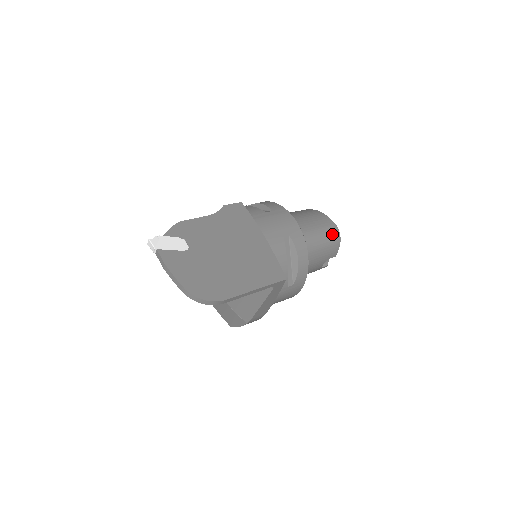
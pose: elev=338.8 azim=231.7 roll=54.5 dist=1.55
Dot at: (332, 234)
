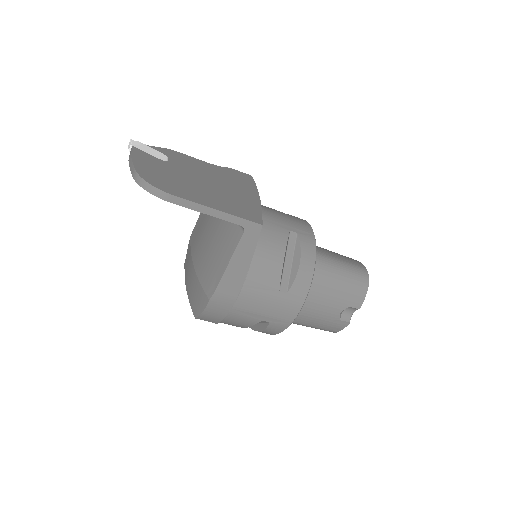
Dot at: (358, 274)
